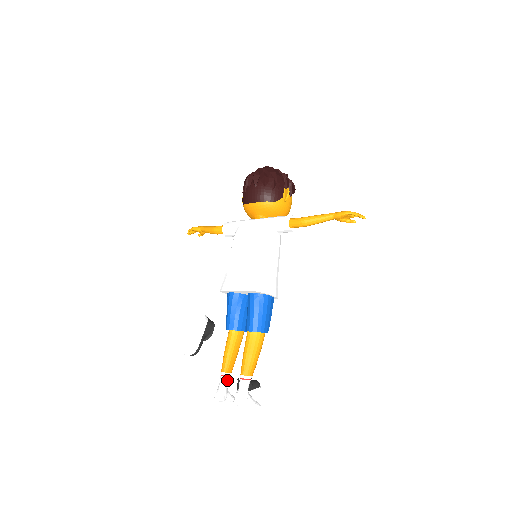
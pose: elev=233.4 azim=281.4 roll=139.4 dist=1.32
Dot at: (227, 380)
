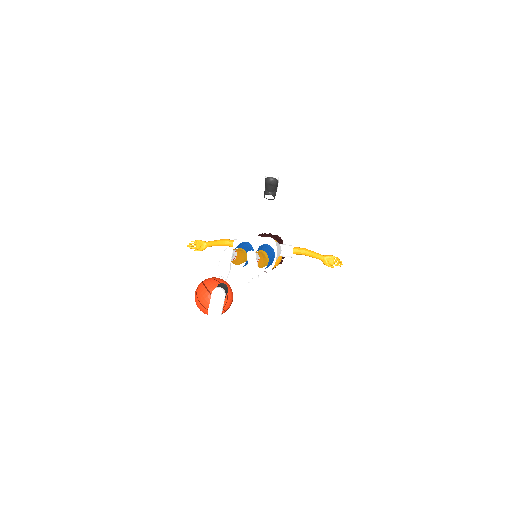
Dot at: (235, 255)
